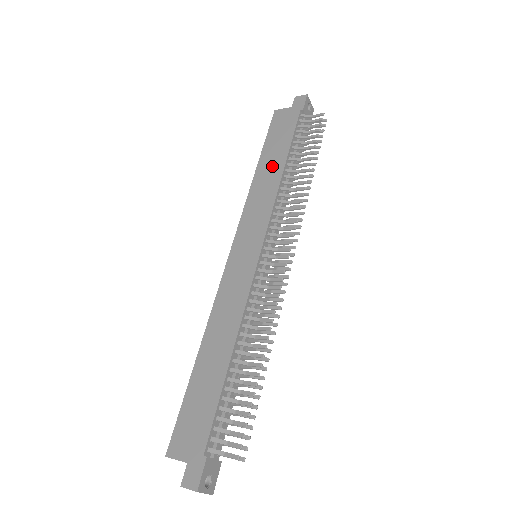
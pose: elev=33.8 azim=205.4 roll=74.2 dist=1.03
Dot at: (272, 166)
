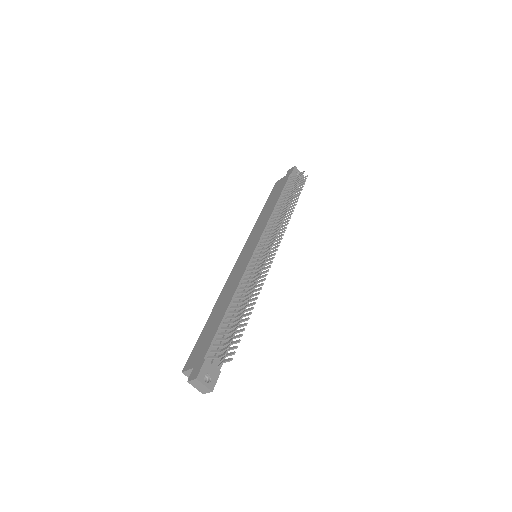
Dot at: (269, 207)
